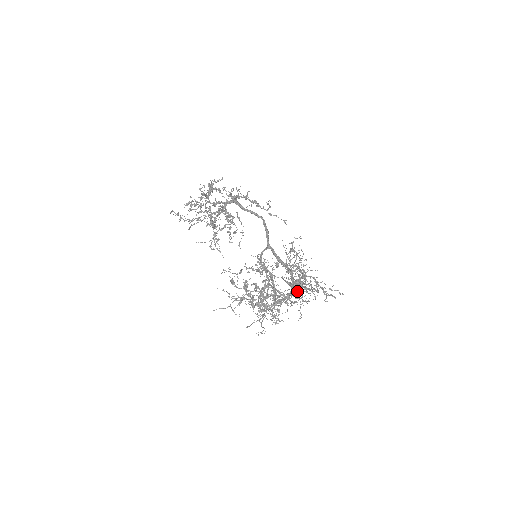
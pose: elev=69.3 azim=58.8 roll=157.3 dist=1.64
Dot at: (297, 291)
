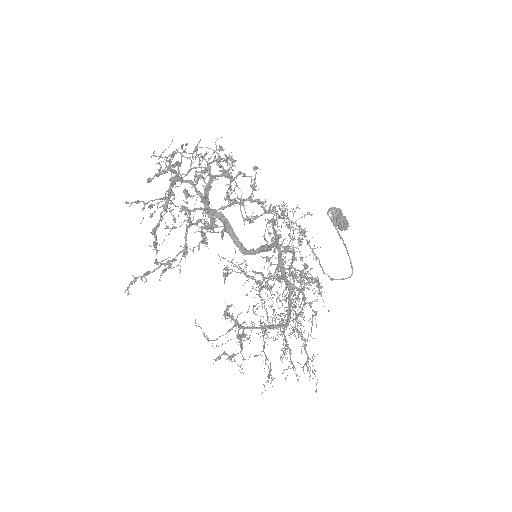
Dot at: (283, 339)
